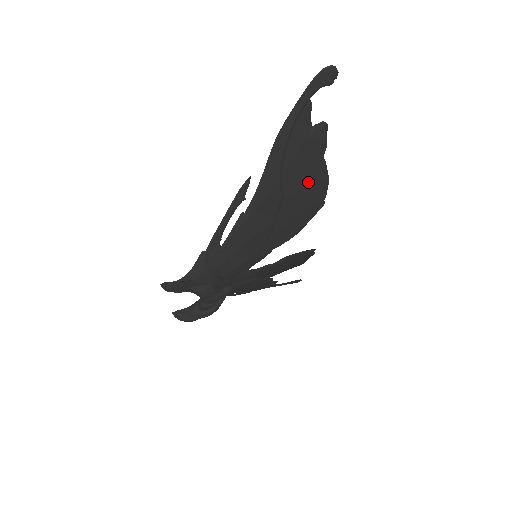
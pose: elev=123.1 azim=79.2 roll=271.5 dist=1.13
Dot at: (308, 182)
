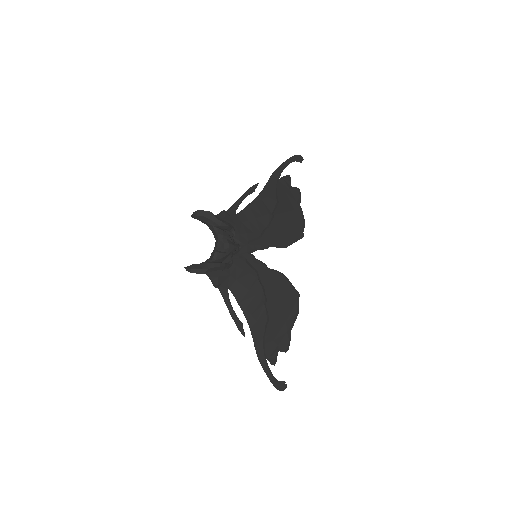
Dot at: (292, 212)
